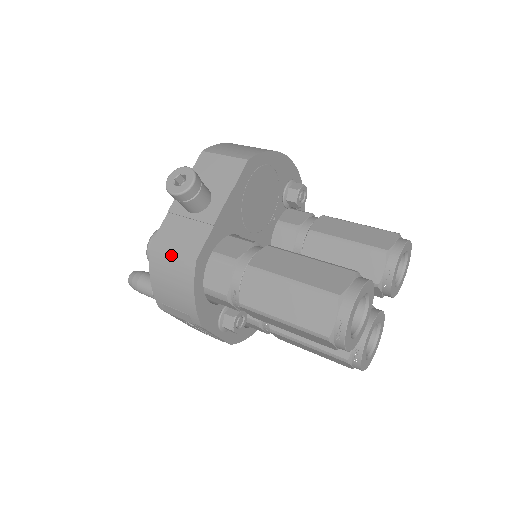
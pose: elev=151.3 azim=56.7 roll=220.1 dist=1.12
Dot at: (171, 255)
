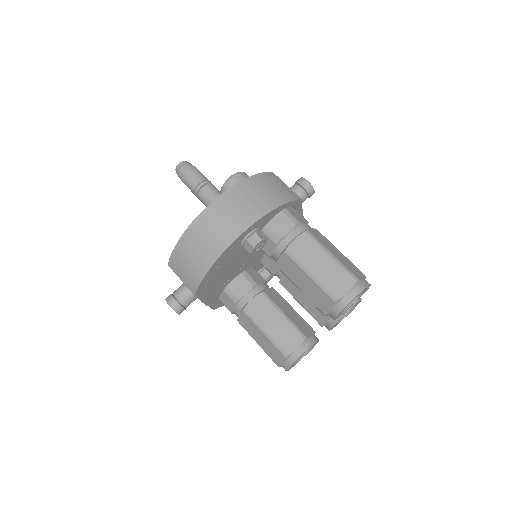
Dot at: occluded
